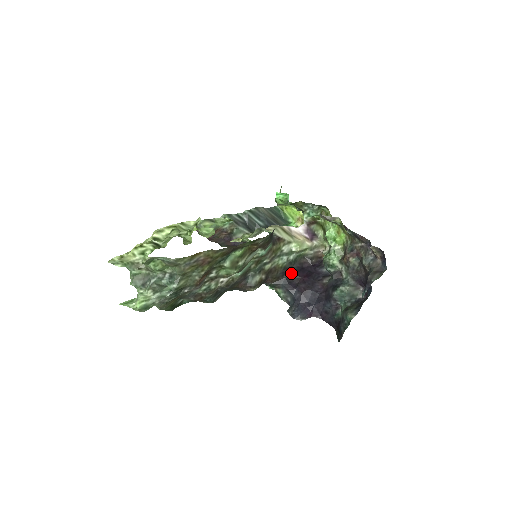
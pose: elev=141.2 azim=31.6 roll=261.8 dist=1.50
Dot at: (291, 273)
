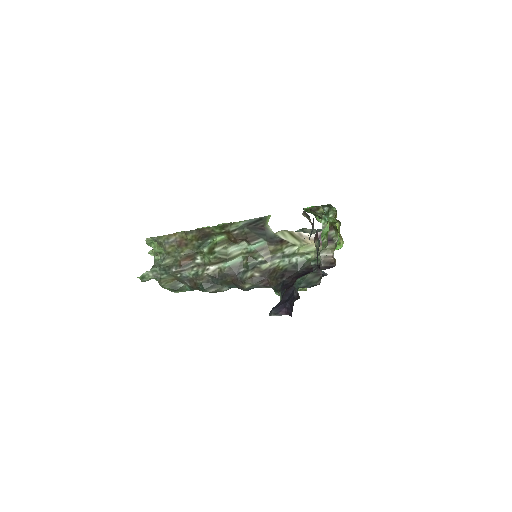
Dot at: (292, 276)
